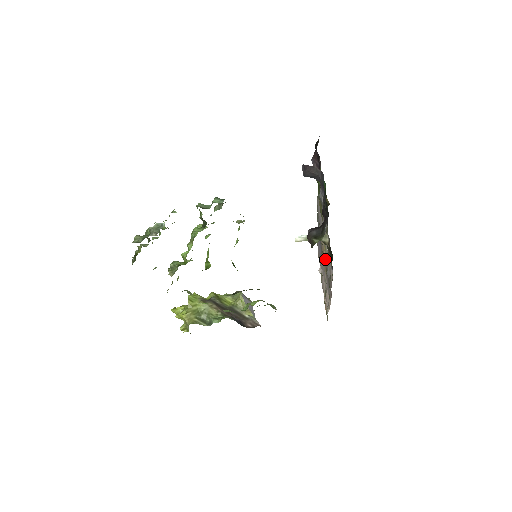
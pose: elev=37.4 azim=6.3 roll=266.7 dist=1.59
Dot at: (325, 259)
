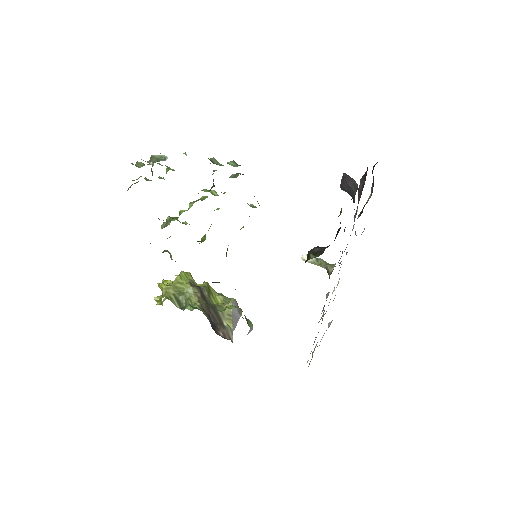
Dot at: occluded
